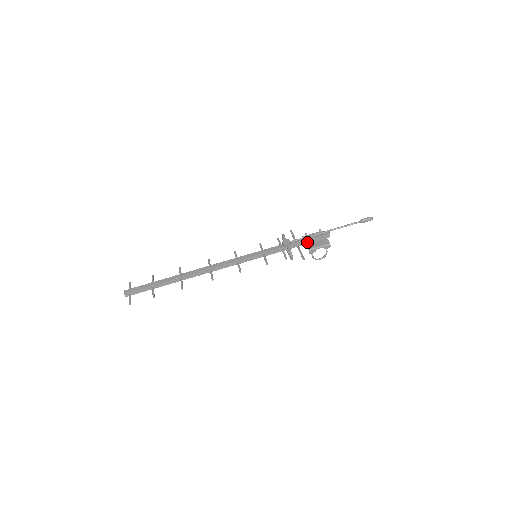
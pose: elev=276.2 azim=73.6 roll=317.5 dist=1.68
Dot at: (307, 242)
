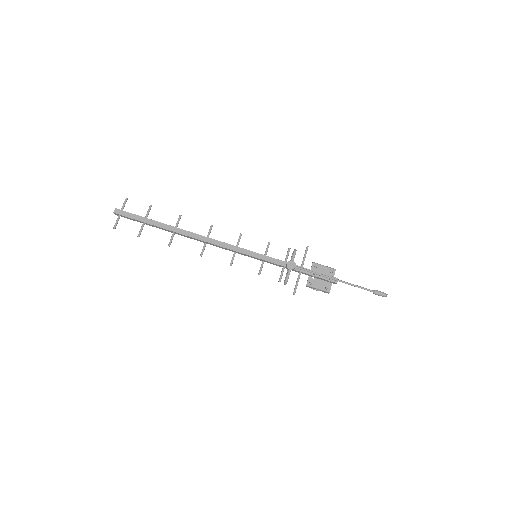
Dot at: (311, 275)
